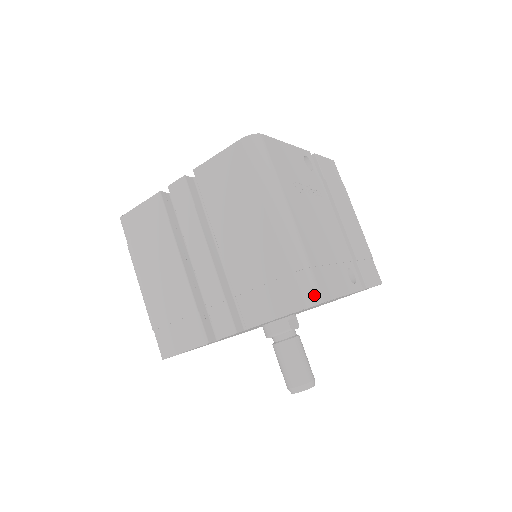
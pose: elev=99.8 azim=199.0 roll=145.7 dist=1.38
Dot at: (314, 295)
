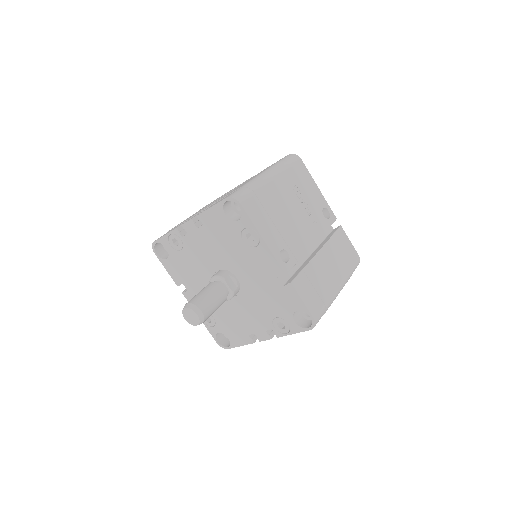
Dot at: (239, 196)
